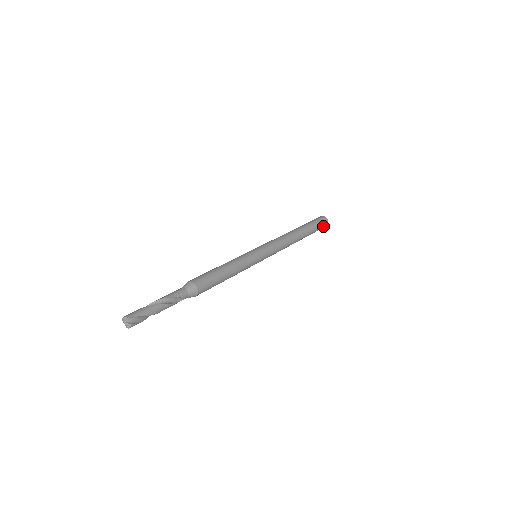
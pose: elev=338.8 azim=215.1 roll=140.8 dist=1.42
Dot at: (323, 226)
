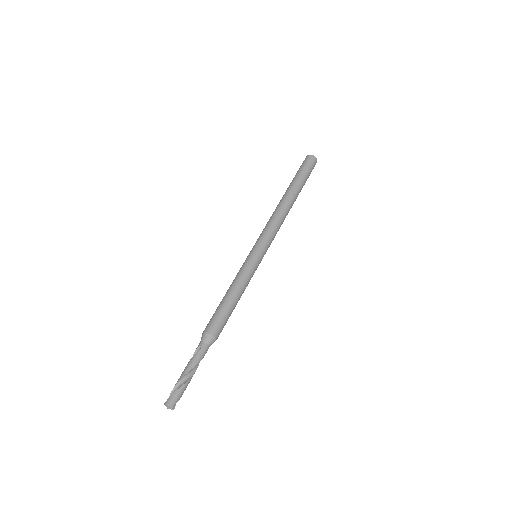
Dot at: occluded
